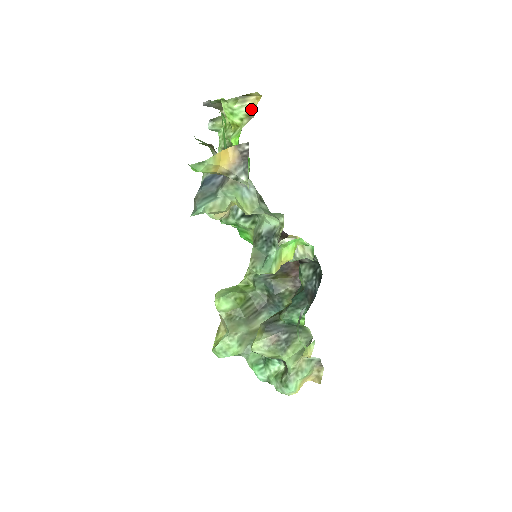
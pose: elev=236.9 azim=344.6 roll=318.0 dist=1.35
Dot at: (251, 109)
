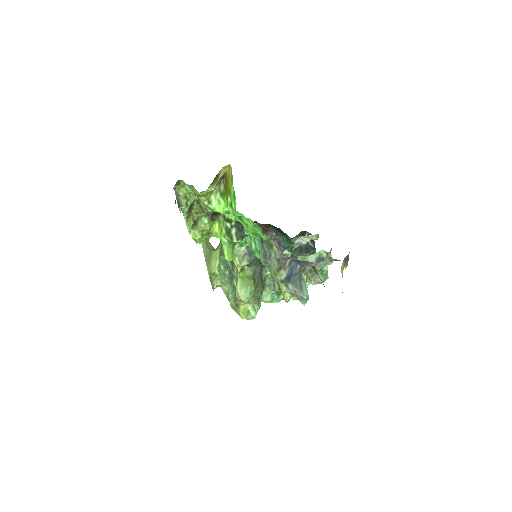
Dot at: (221, 178)
